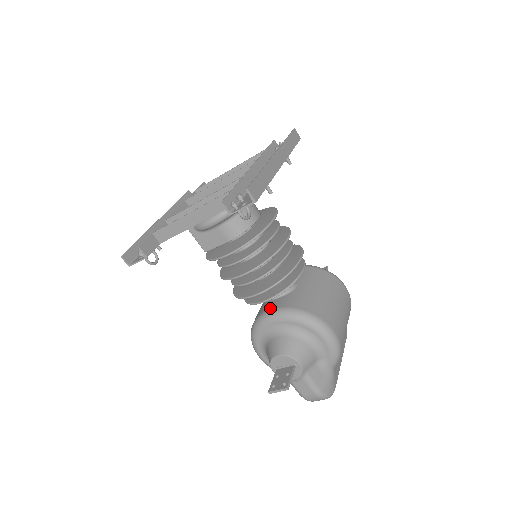
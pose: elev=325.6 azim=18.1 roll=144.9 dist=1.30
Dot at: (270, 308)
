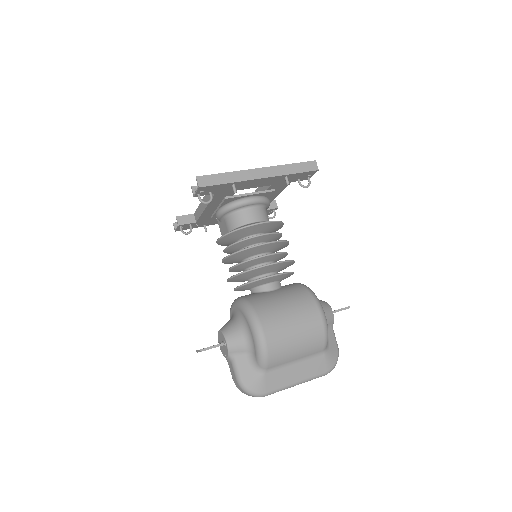
Dot at: occluded
